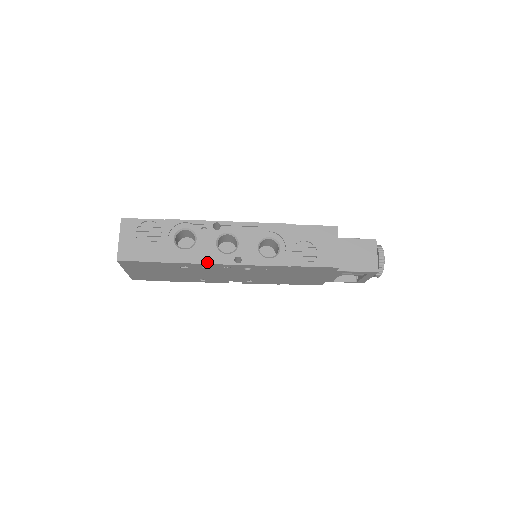
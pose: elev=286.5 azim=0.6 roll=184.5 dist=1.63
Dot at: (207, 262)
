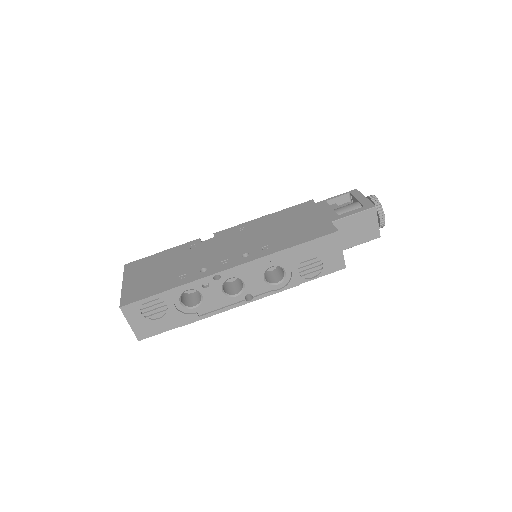
Dot at: (221, 311)
